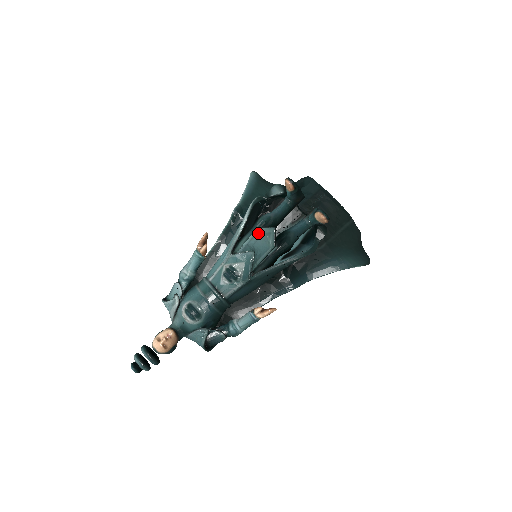
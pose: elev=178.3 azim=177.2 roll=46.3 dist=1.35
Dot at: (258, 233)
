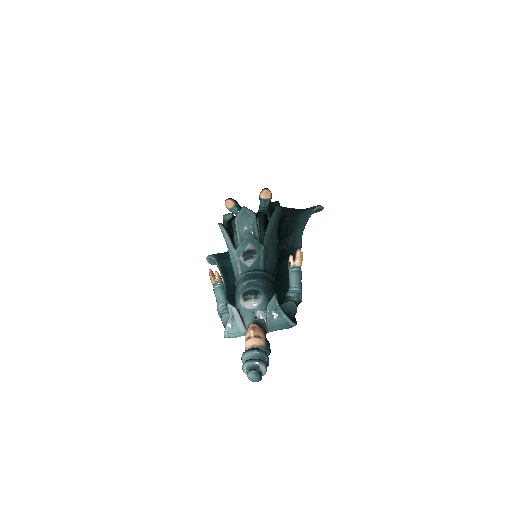
Dot at: (238, 219)
